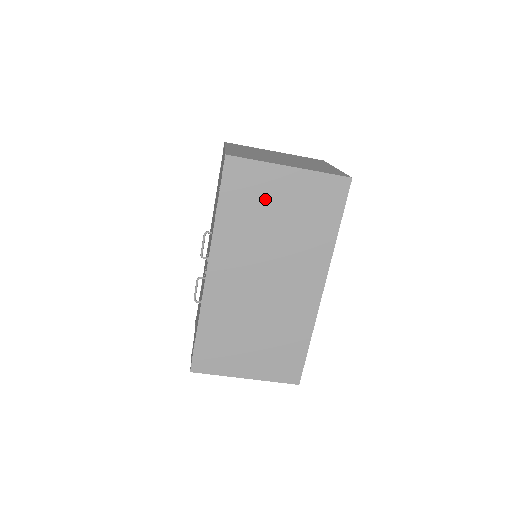
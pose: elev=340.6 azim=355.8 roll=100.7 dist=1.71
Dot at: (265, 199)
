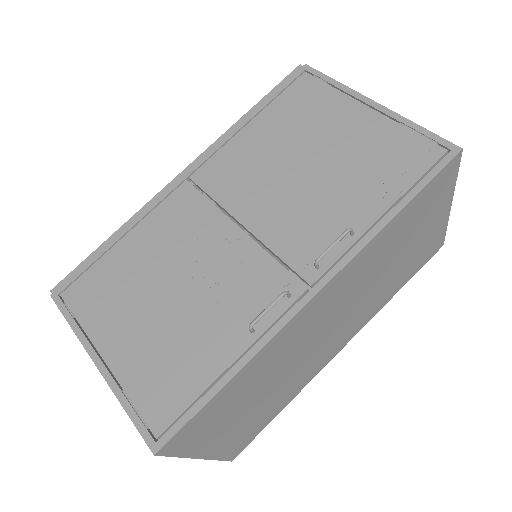
Dot at: (418, 227)
